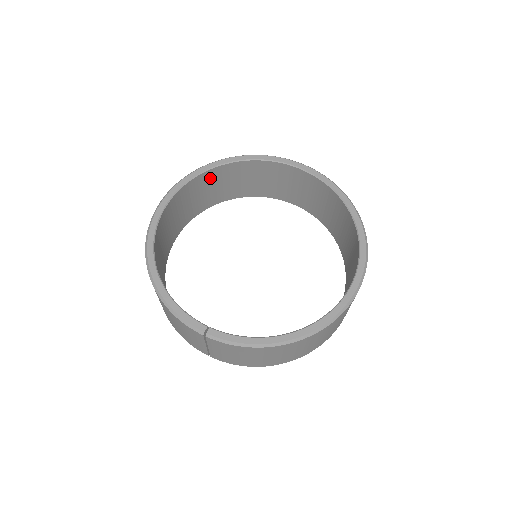
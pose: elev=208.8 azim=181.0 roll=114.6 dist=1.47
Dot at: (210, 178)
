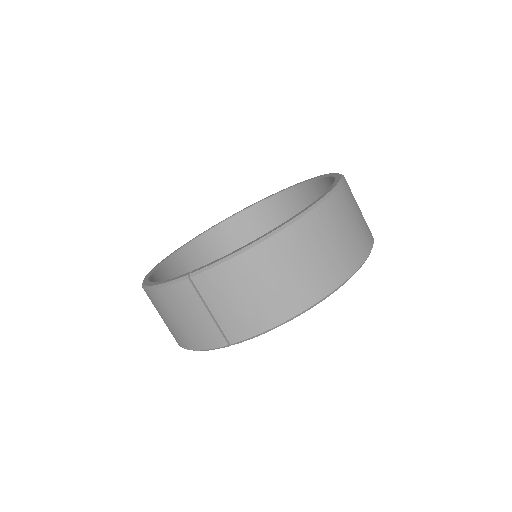
Dot at: (207, 246)
